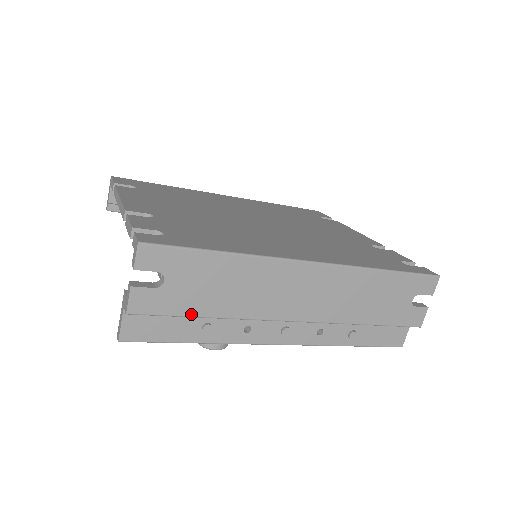
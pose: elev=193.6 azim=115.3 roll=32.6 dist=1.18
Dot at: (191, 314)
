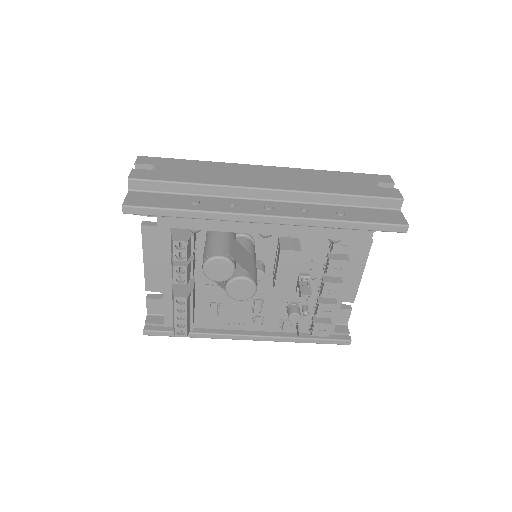
Dot at: (177, 181)
